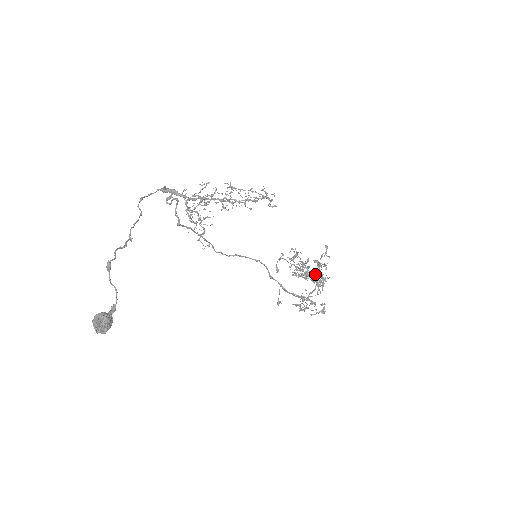
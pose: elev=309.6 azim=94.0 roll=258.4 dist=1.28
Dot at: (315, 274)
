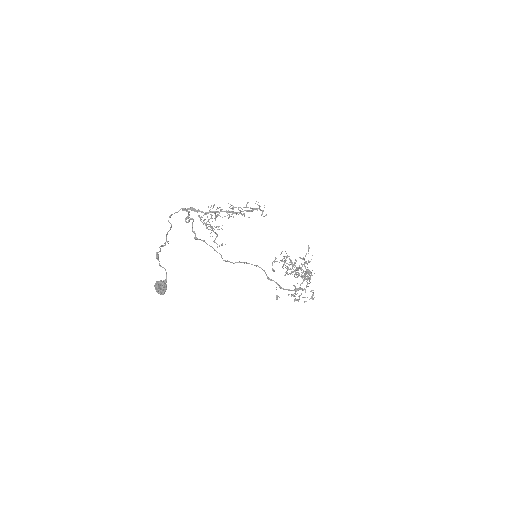
Dot at: occluded
